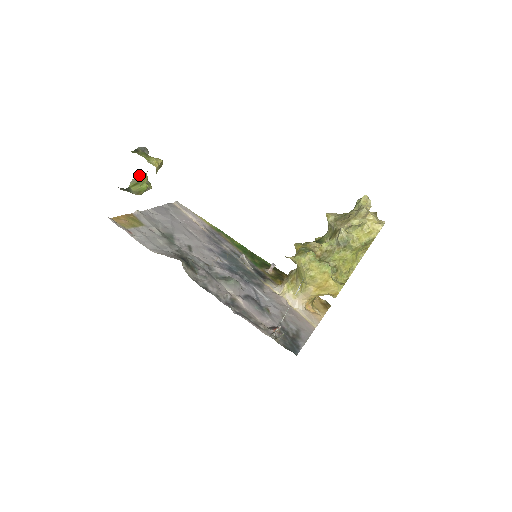
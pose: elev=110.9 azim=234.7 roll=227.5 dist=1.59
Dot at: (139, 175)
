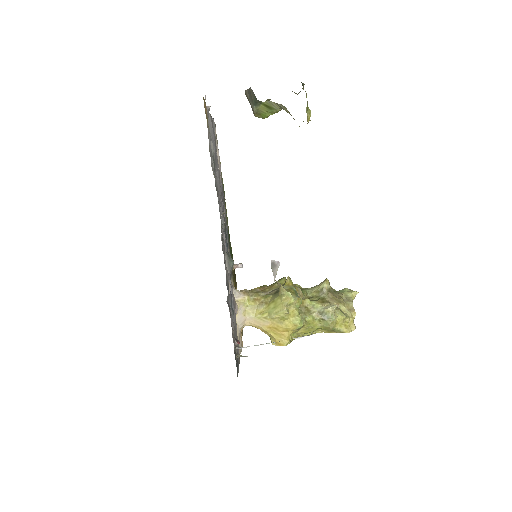
Dot at: (283, 106)
